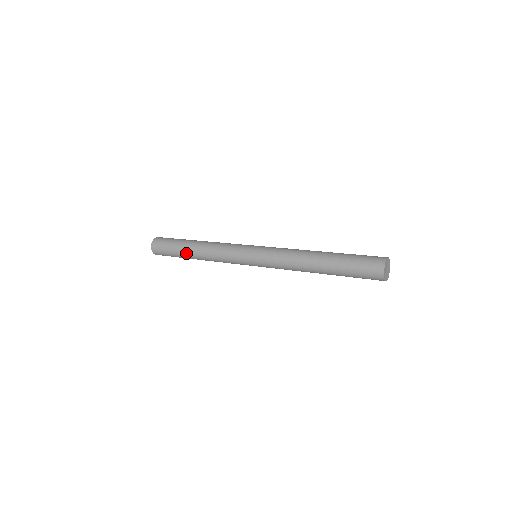
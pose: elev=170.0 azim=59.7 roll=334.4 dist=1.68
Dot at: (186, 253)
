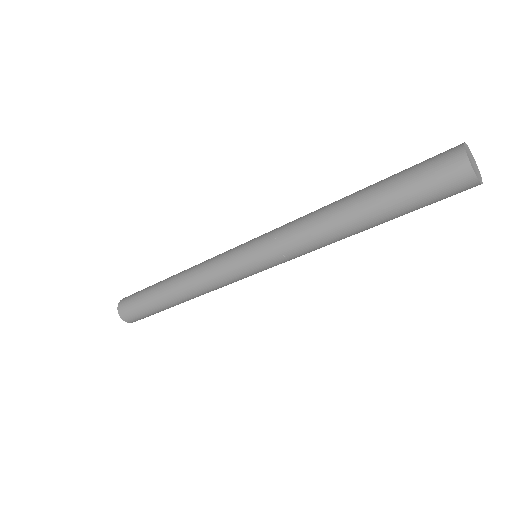
Dot at: (162, 299)
